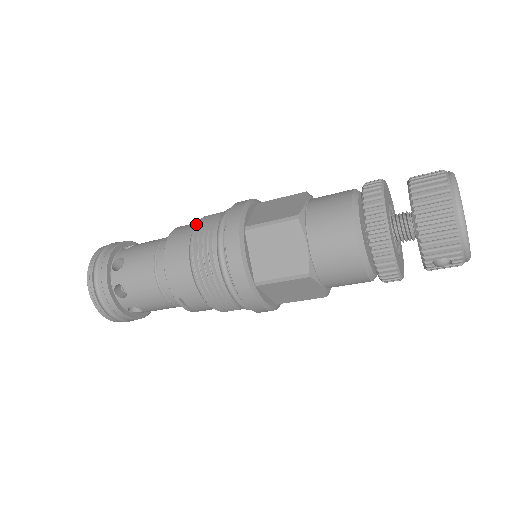
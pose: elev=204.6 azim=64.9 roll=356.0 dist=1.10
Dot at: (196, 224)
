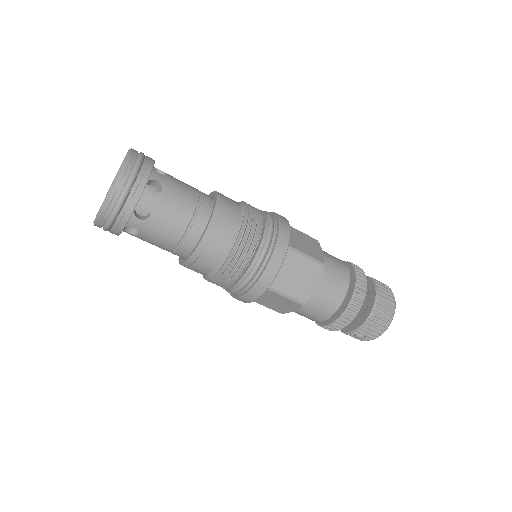
Dot at: (244, 208)
